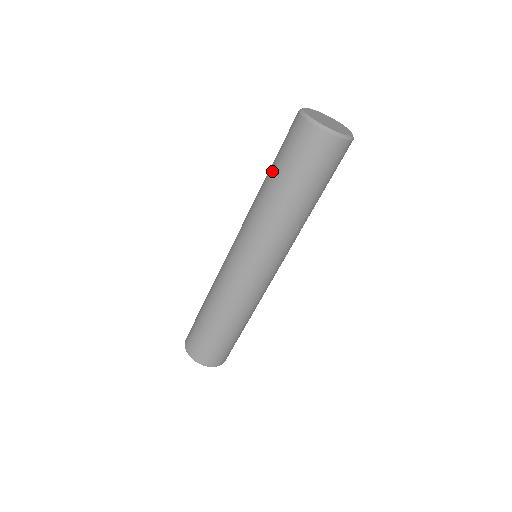
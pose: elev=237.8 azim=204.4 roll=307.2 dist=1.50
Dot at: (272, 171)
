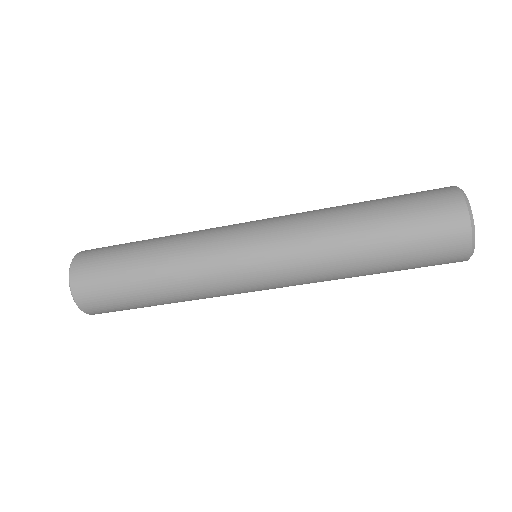
Dot at: (385, 252)
